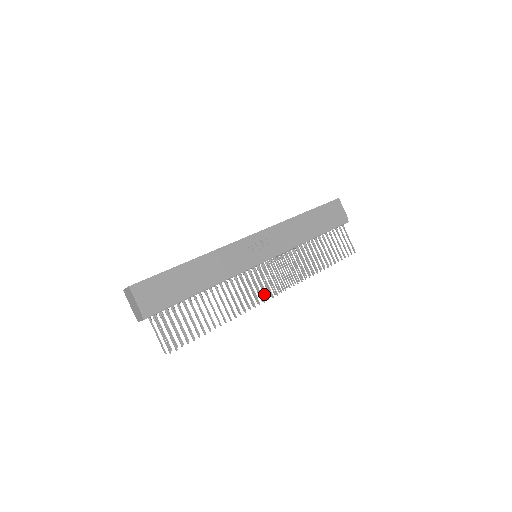
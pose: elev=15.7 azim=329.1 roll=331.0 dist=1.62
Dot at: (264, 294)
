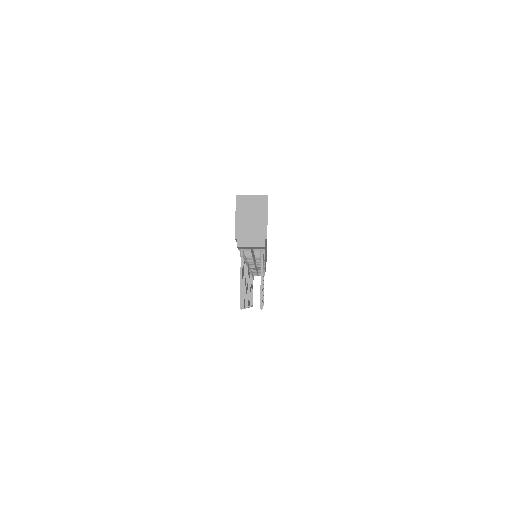
Dot at: occluded
